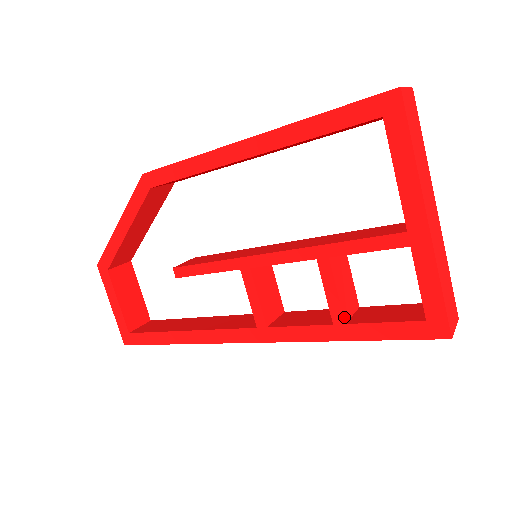
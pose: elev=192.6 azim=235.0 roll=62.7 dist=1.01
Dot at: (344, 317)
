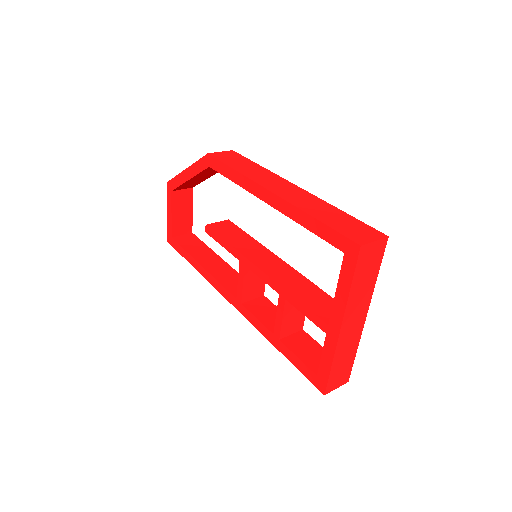
Dot at: (280, 335)
